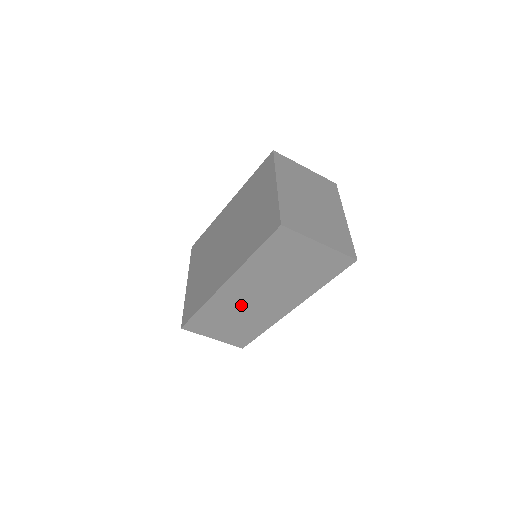
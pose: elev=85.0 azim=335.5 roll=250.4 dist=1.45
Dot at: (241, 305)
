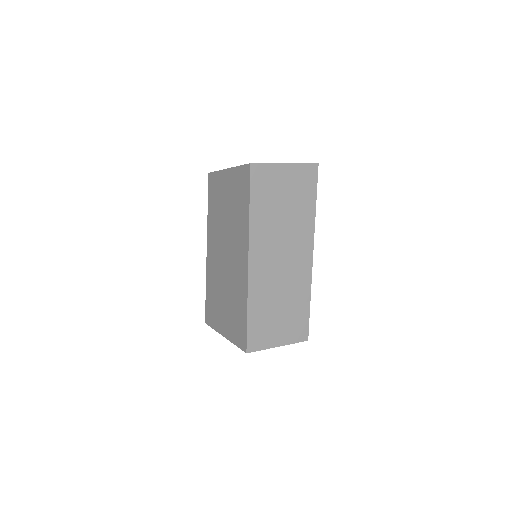
Dot at: (274, 279)
